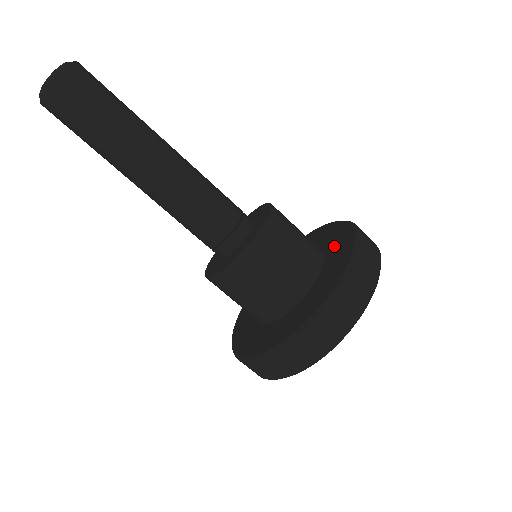
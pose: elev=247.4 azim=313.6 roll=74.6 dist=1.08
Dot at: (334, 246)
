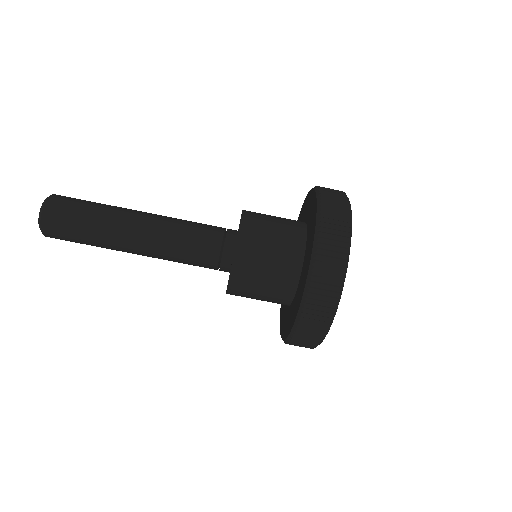
Dot at: (309, 229)
